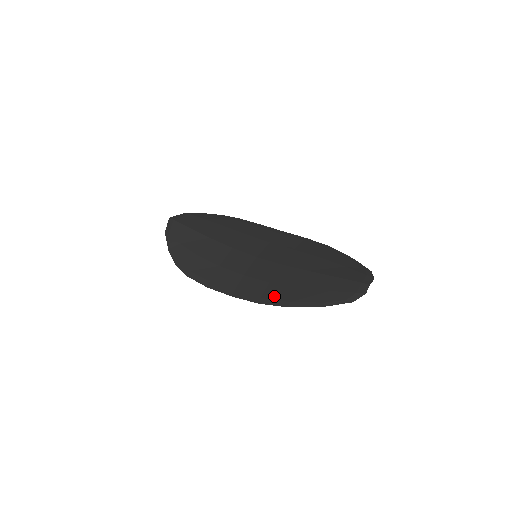
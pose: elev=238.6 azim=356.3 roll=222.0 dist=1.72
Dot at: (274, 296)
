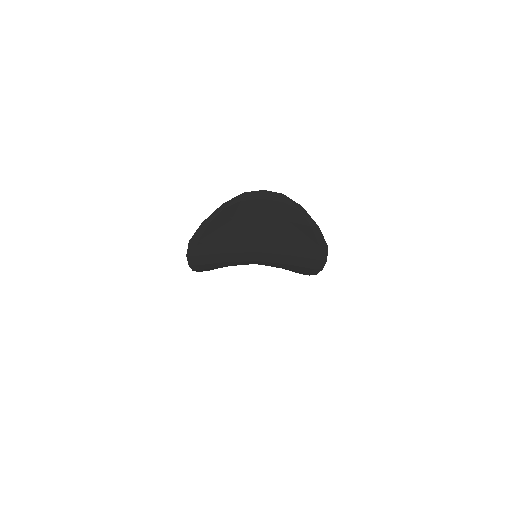
Dot at: occluded
